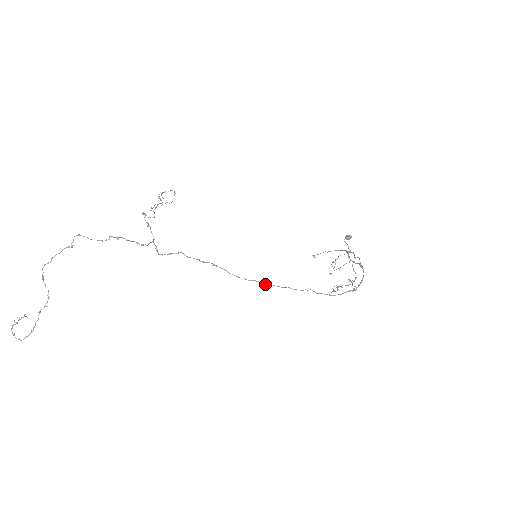
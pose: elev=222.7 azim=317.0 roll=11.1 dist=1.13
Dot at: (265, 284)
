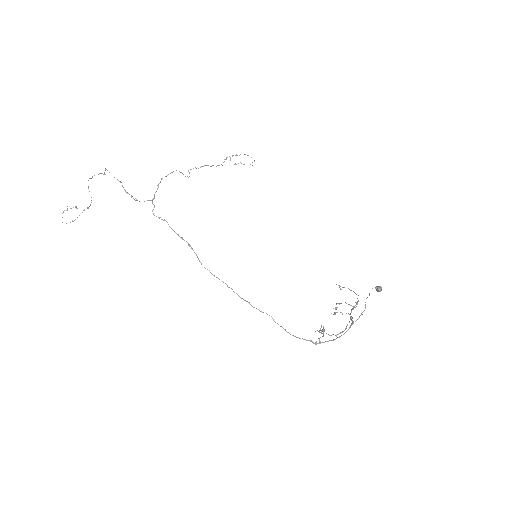
Dot at: (227, 286)
